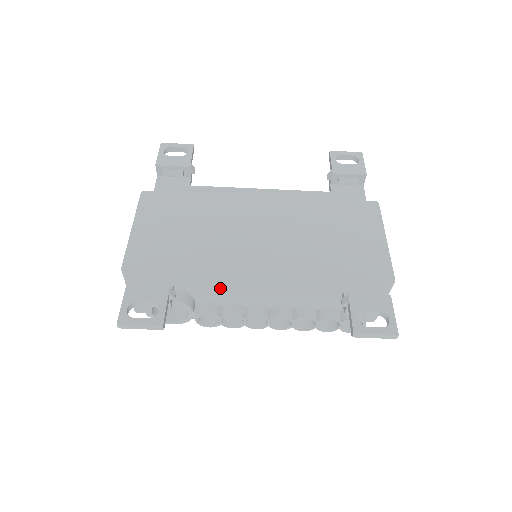
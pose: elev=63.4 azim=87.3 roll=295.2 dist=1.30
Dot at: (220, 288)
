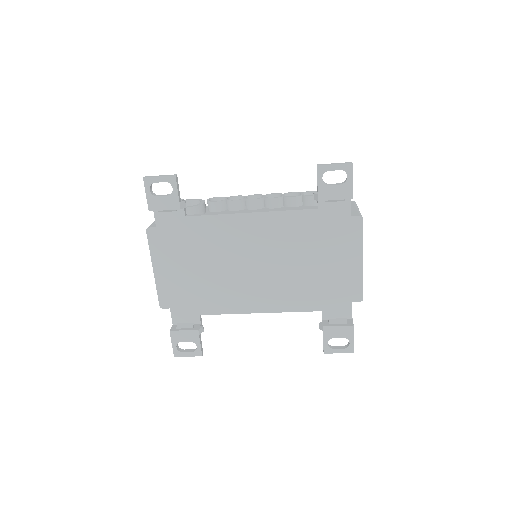
Dot at: (232, 313)
